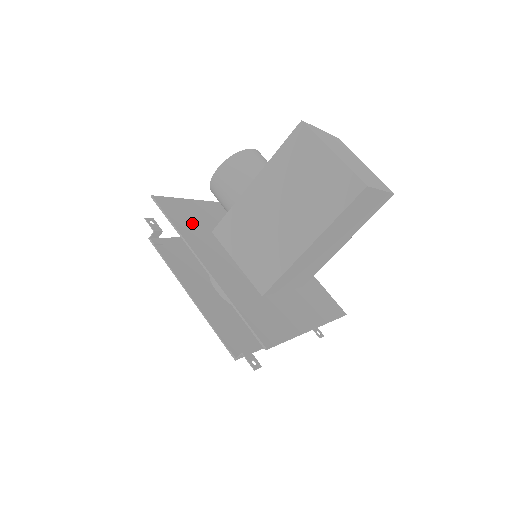
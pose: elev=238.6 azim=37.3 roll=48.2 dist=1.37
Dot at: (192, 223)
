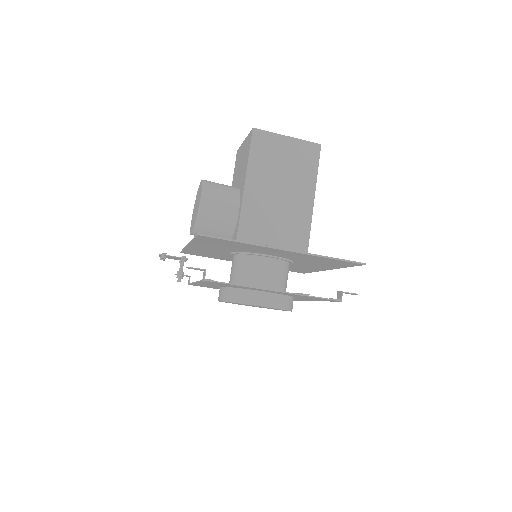
Dot at: occluded
